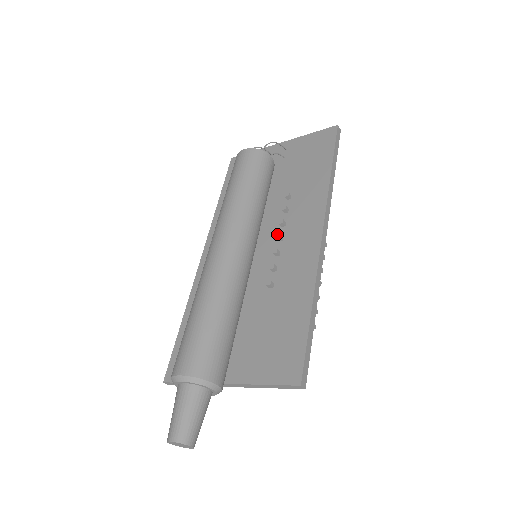
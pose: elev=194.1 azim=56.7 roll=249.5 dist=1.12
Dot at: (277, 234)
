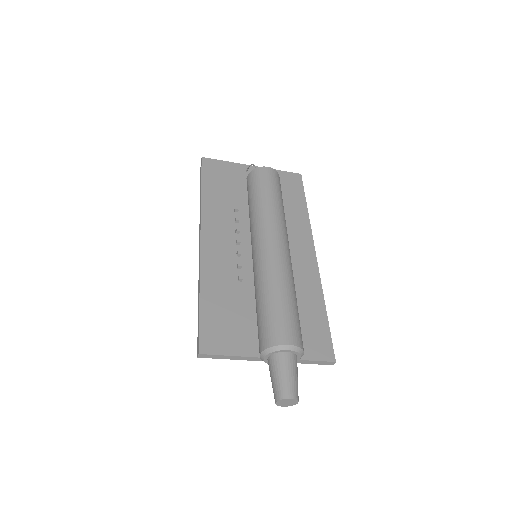
Dot at: occluded
